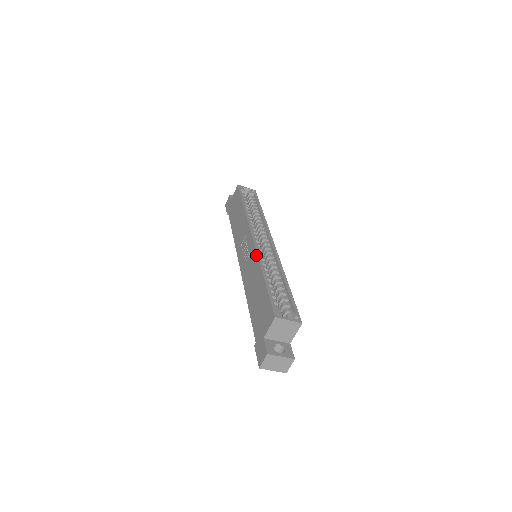
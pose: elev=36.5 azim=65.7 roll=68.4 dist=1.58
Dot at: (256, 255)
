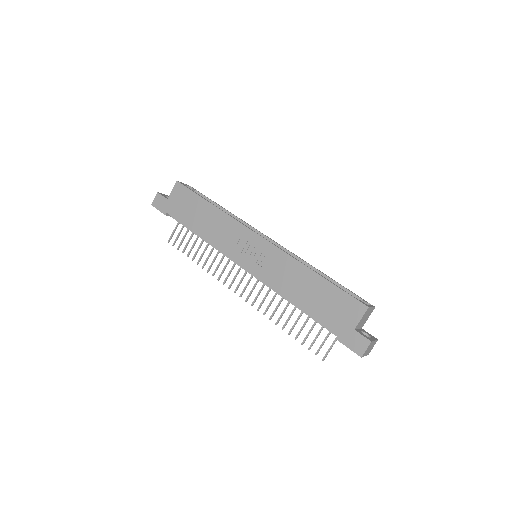
Dot at: (286, 255)
